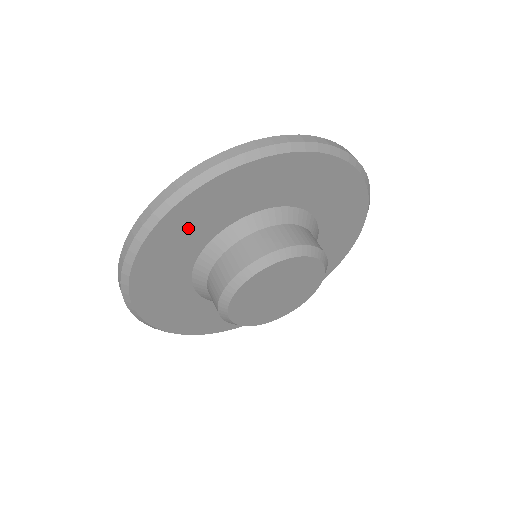
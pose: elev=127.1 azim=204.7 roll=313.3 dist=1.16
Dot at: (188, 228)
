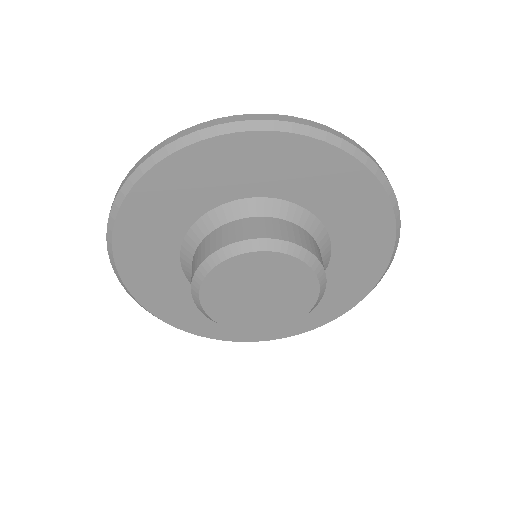
Dot at: (146, 262)
